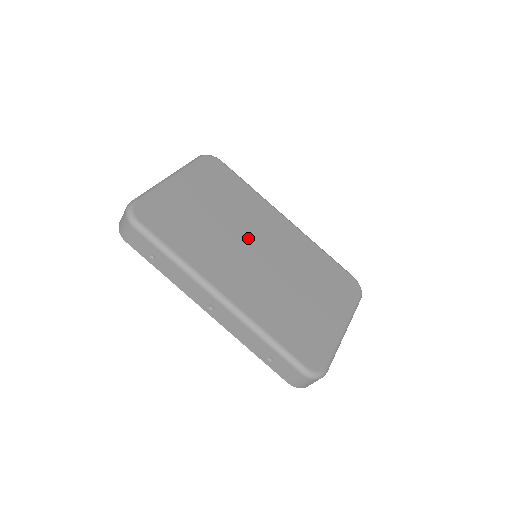
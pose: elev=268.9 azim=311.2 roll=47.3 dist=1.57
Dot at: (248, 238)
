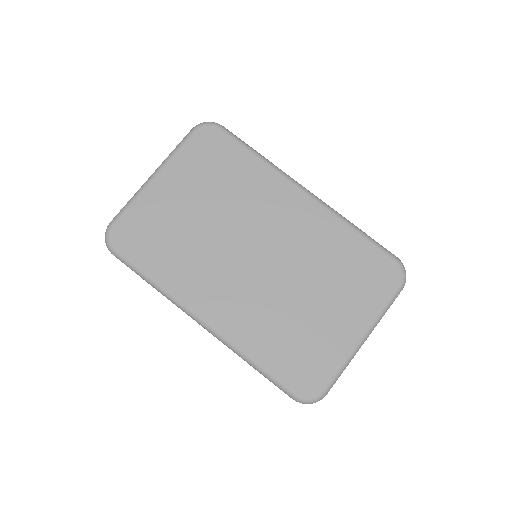
Dot at: (244, 237)
